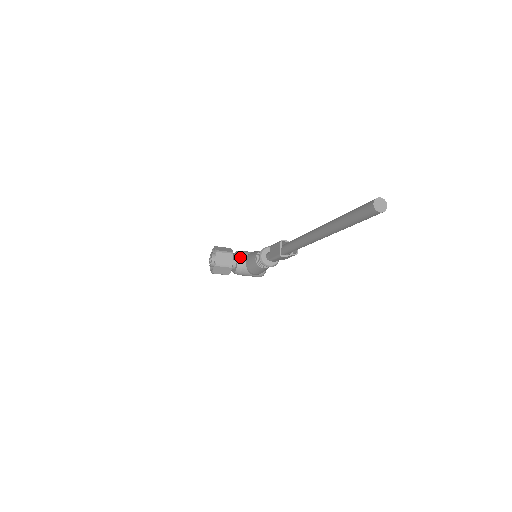
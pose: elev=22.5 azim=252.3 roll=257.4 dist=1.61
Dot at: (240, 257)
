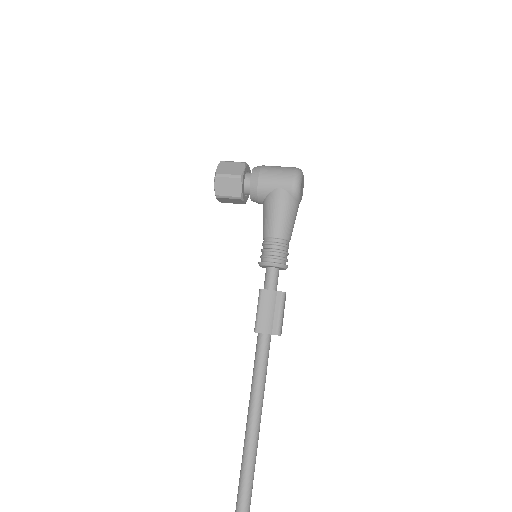
Dot at: (253, 199)
